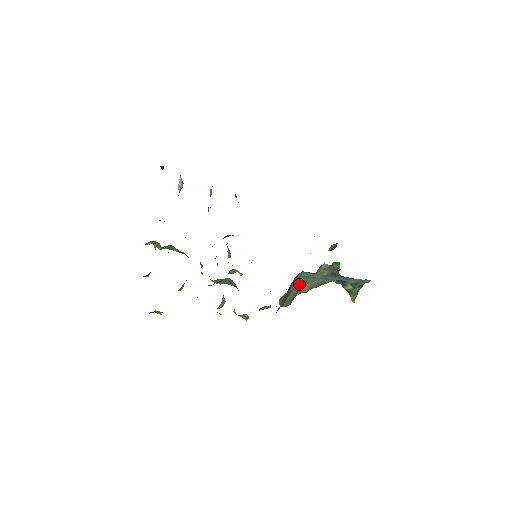
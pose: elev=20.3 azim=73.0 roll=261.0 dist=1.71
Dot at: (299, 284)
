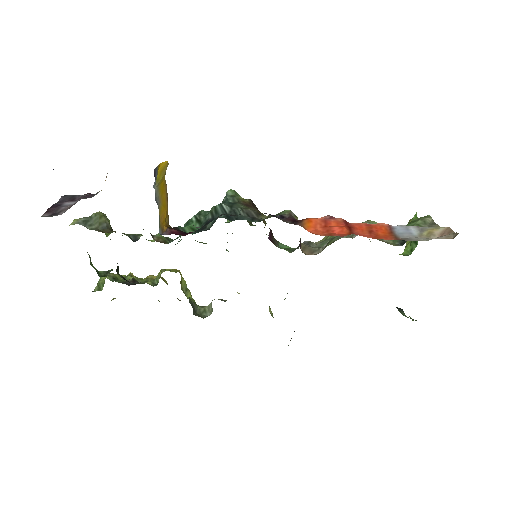
Dot at: occluded
